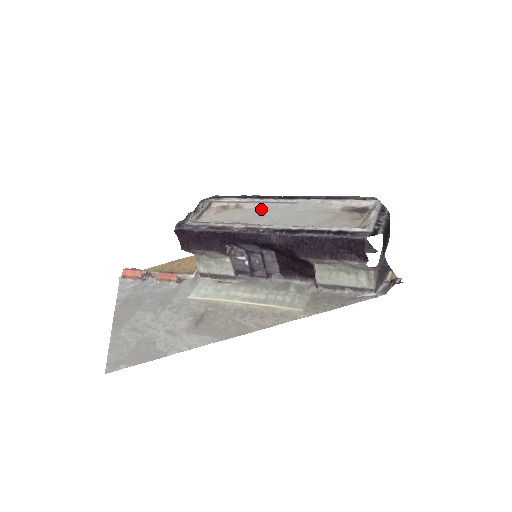
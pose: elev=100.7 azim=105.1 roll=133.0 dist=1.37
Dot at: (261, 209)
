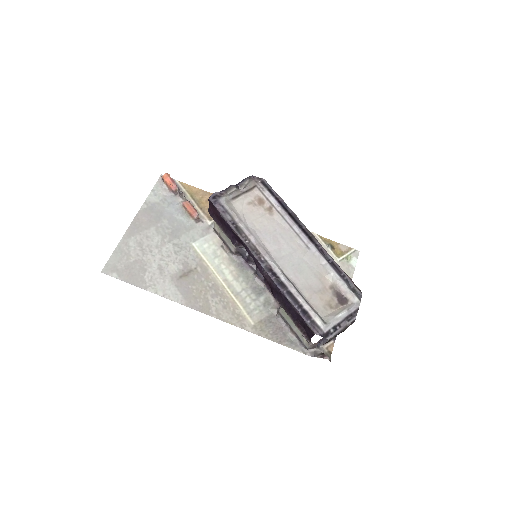
Dot at: (282, 230)
